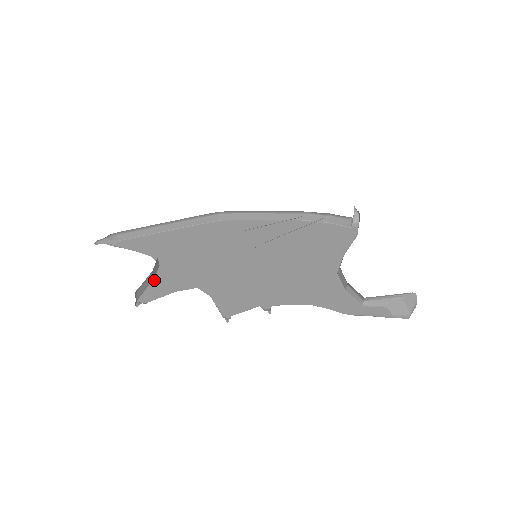
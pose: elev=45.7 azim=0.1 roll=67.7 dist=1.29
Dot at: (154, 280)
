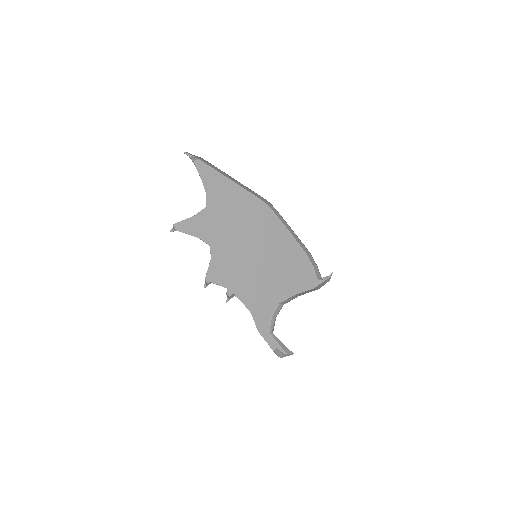
Dot at: (194, 217)
